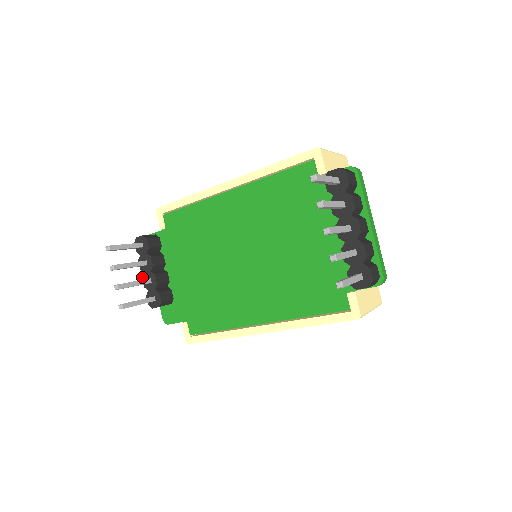
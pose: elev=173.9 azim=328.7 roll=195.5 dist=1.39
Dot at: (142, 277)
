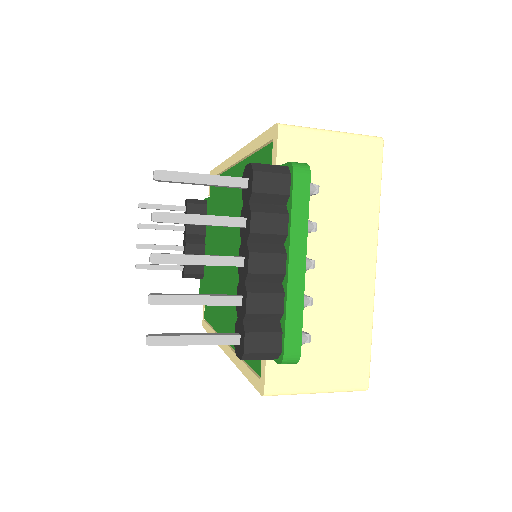
Dot at: (183, 242)
